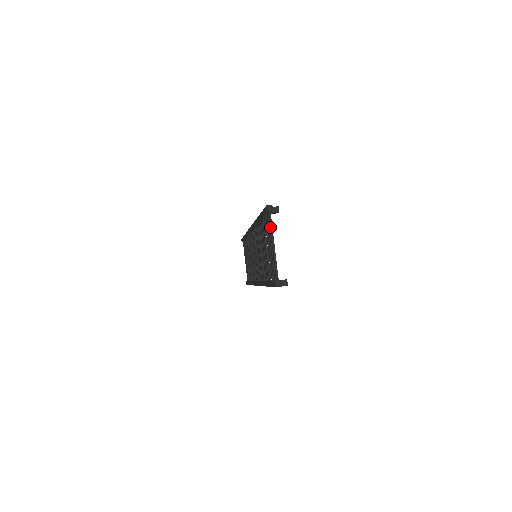
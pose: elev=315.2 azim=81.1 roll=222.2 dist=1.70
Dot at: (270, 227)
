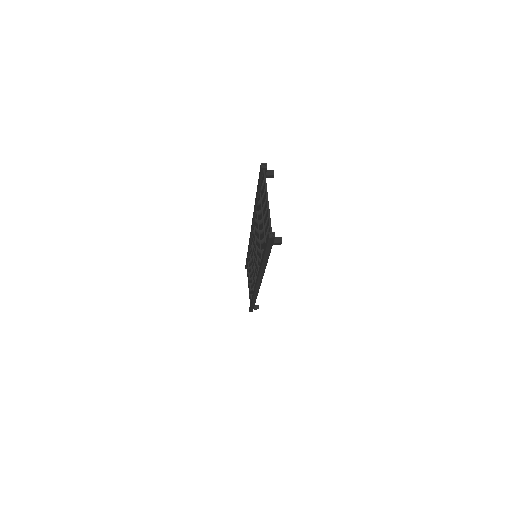
Dot at: (264, 183)
